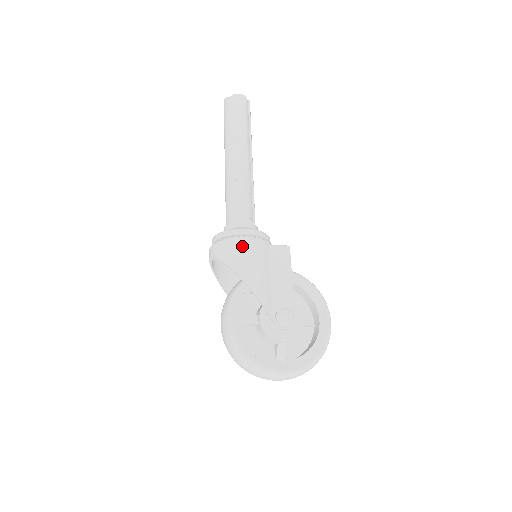
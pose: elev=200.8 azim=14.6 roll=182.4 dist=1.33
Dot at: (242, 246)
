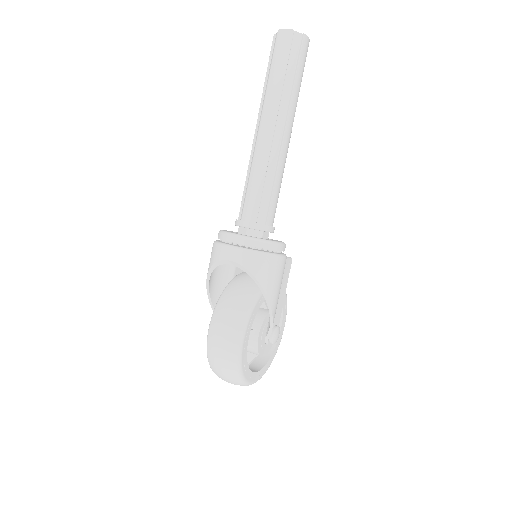
Dot at: (279, 267)
